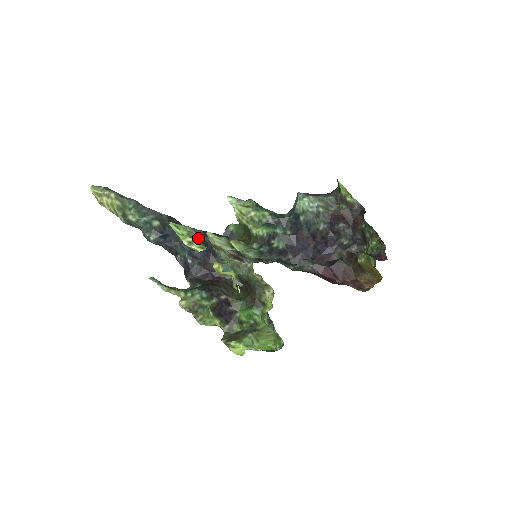
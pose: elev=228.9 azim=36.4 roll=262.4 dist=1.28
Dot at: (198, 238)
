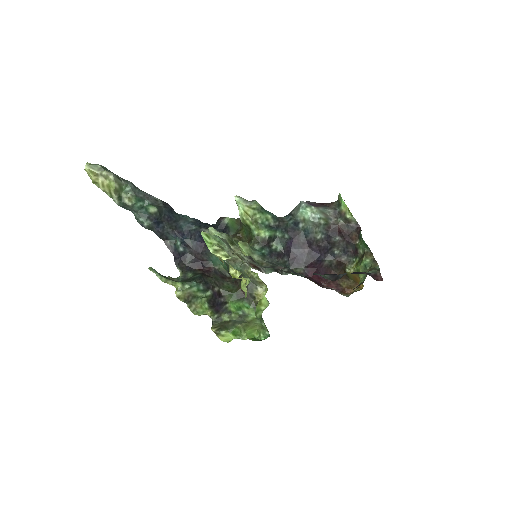
Dot at: (192, 227)
